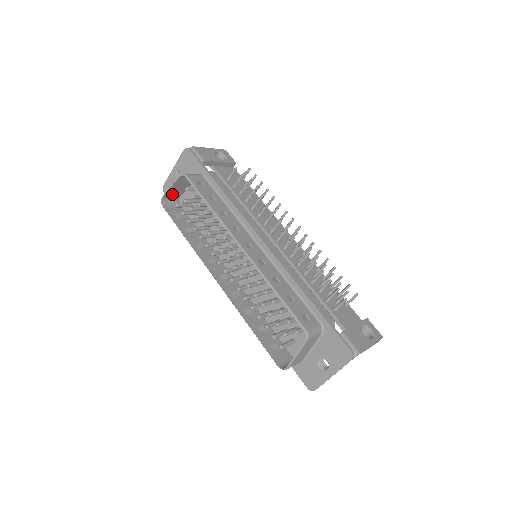
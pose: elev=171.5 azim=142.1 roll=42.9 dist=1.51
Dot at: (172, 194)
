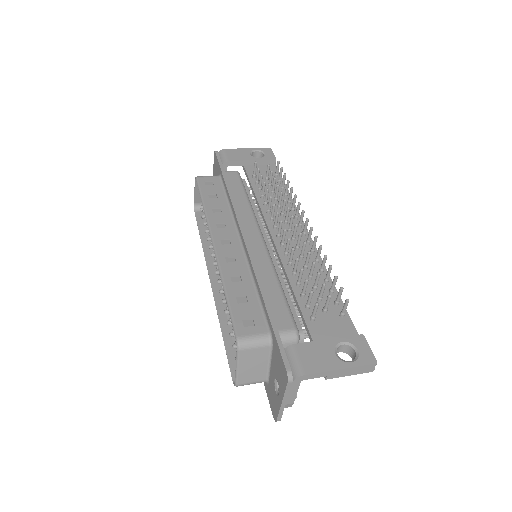
Dot at: occluded
